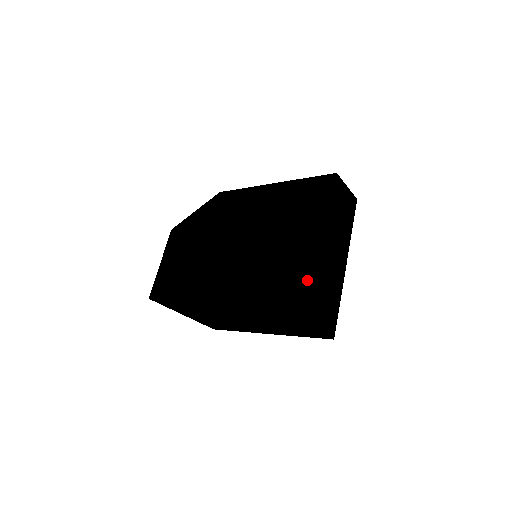
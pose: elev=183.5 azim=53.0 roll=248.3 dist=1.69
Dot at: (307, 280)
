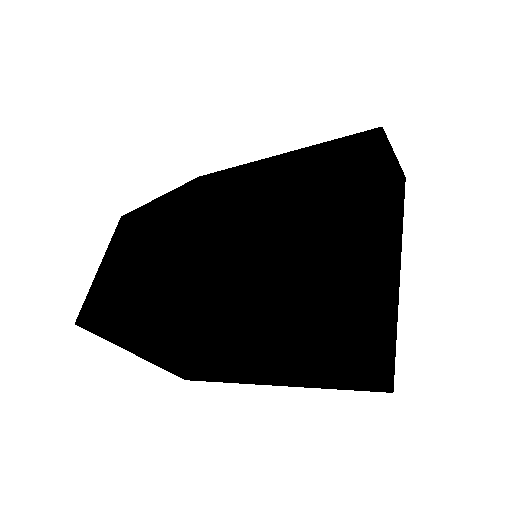
Dot at: (354, 282)
